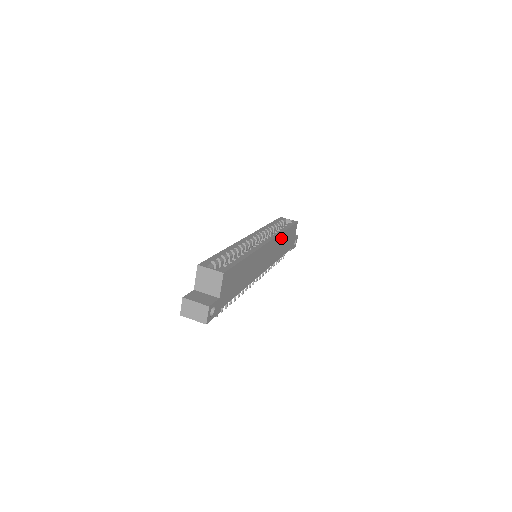
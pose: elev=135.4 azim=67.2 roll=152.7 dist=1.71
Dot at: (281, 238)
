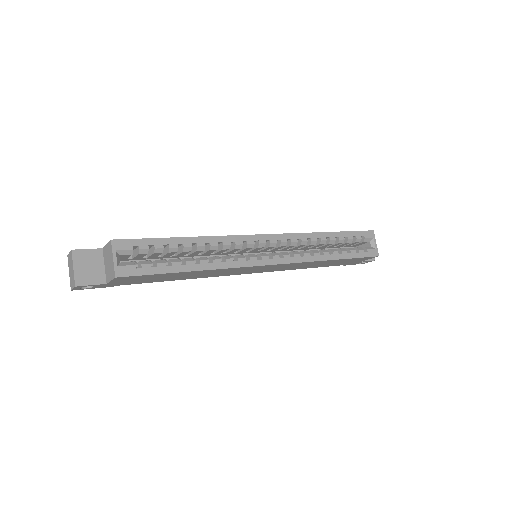
Dot at: (315, 262)
